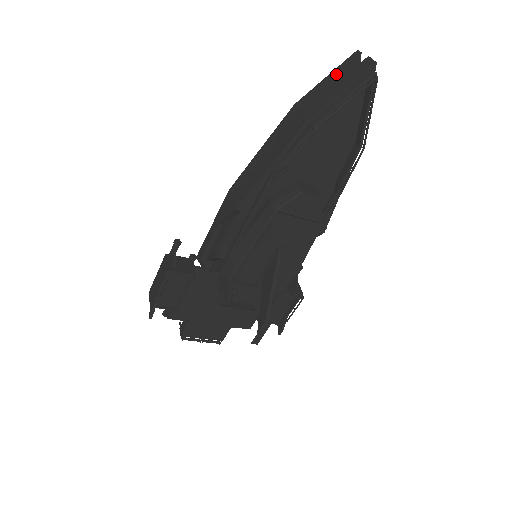
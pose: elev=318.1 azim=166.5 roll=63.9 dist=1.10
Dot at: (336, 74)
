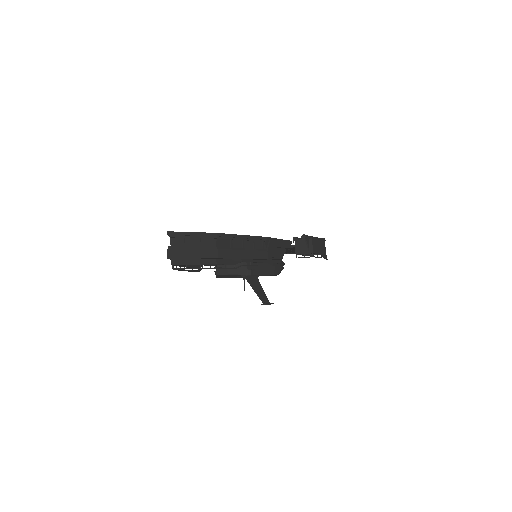
Dot at: occluded
